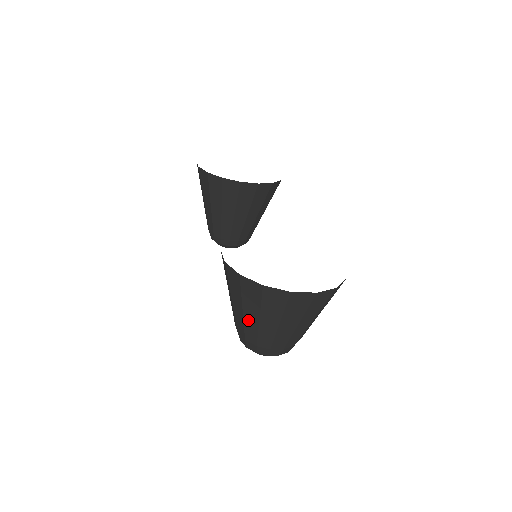
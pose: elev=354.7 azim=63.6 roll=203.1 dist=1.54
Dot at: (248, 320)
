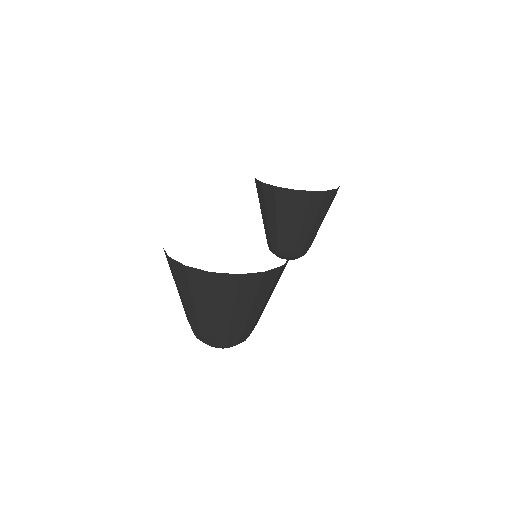
Dot at: occluded
